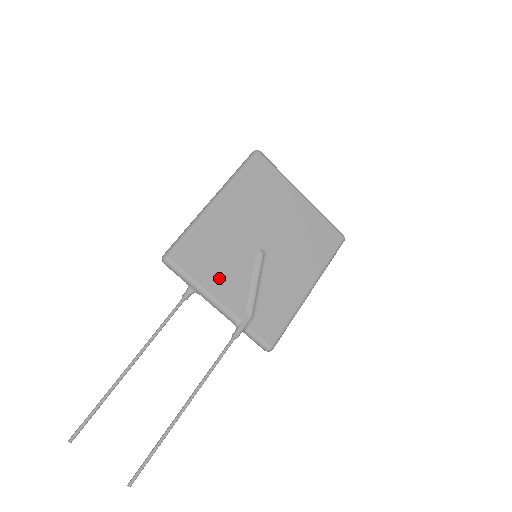
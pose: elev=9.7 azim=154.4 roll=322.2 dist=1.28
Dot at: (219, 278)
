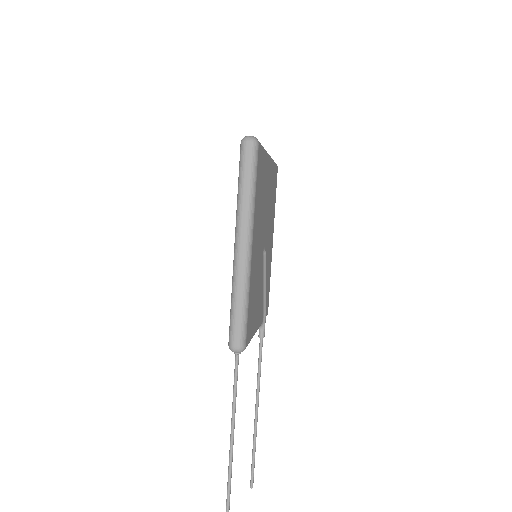
Dot at: (257, 312)
